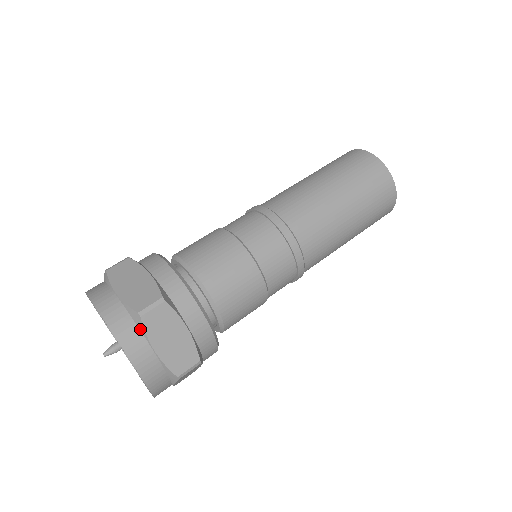
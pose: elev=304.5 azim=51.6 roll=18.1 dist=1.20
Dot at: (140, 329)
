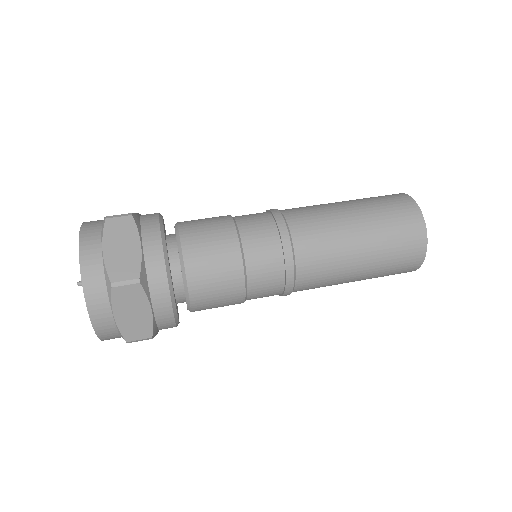
Dot at: (102, 232)
